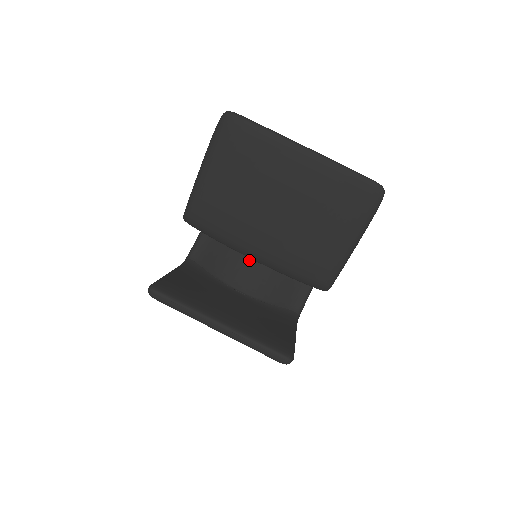
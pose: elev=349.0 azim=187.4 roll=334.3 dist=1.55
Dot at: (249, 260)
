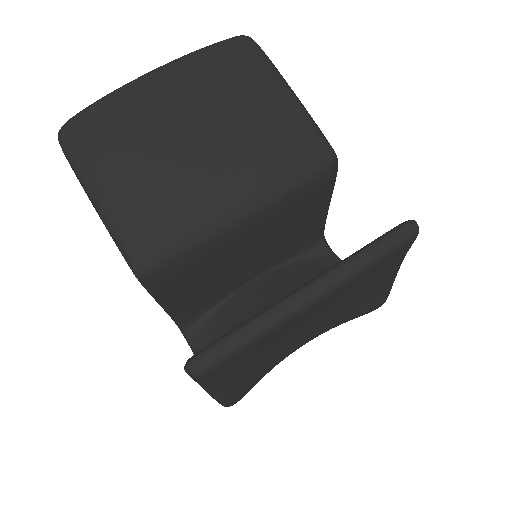
Dot at: (267, 306)
